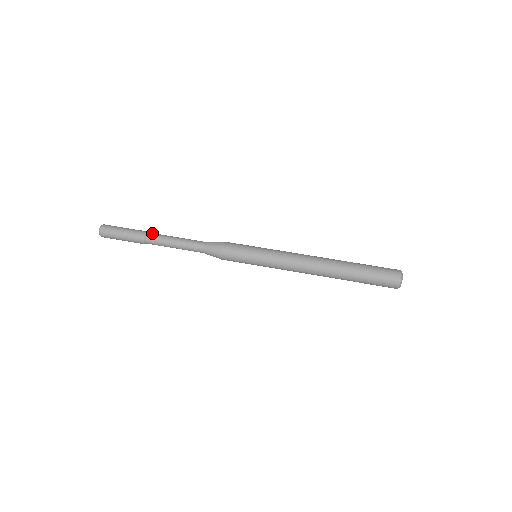
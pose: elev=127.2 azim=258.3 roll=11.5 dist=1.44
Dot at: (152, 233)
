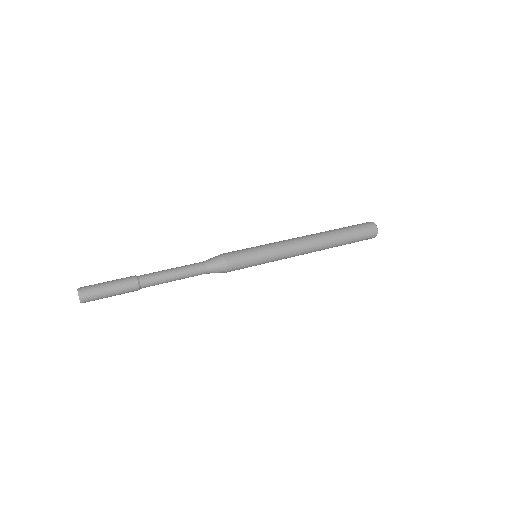
Dot at: occluded
